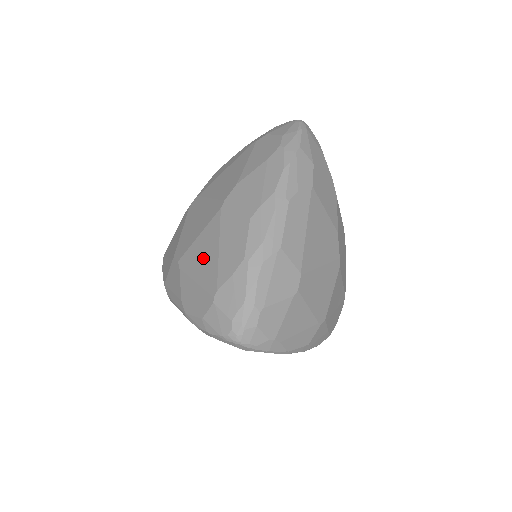
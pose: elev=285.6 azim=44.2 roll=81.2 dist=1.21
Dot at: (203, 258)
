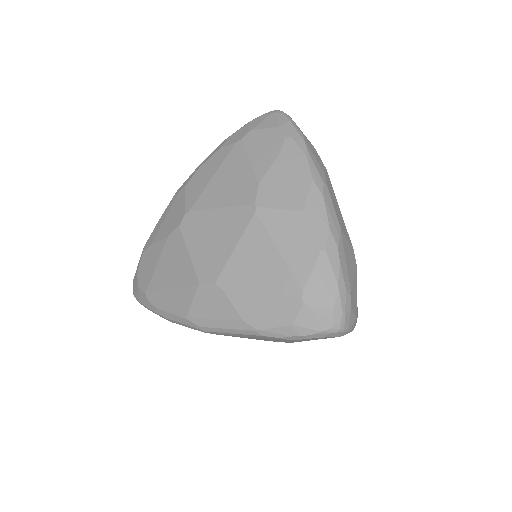
Dot at: (258, 267)
